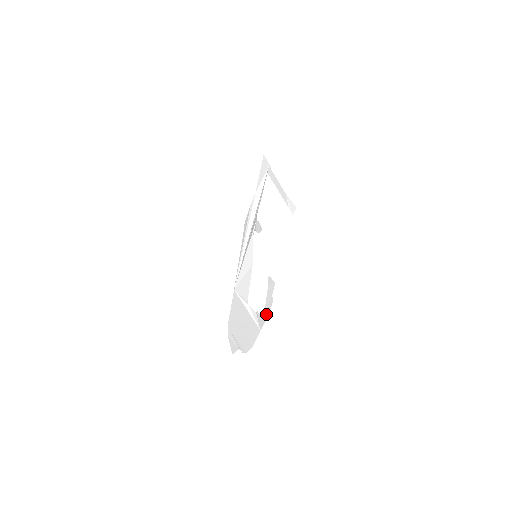
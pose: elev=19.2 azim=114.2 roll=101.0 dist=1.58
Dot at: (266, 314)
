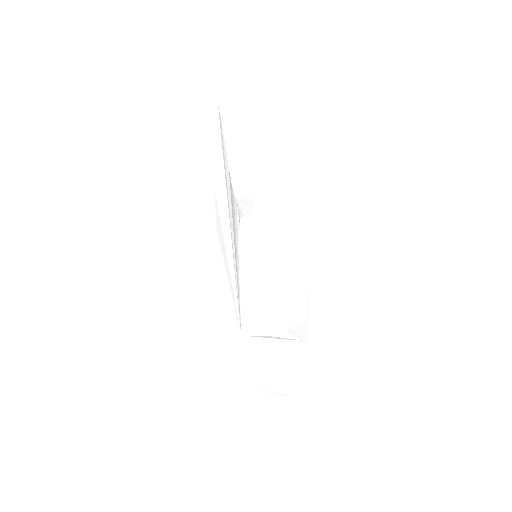
Dot at: (306, 313)
